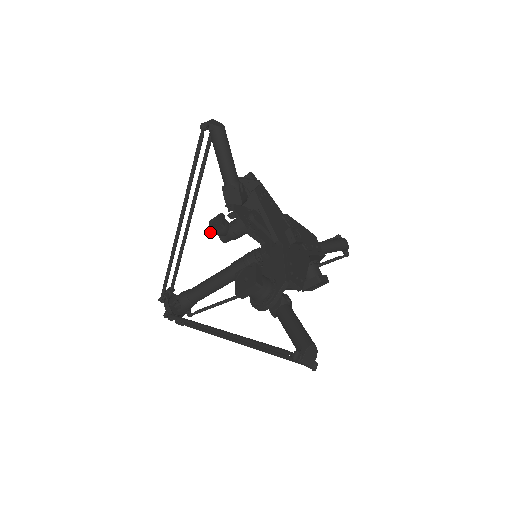
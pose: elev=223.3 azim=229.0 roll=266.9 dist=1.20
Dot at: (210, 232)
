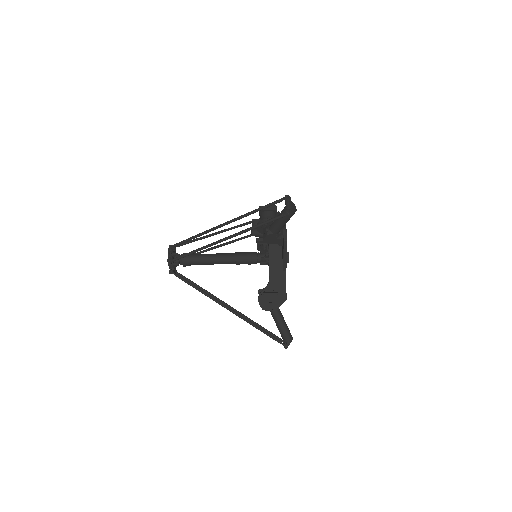
Dot at: (253, 219)
